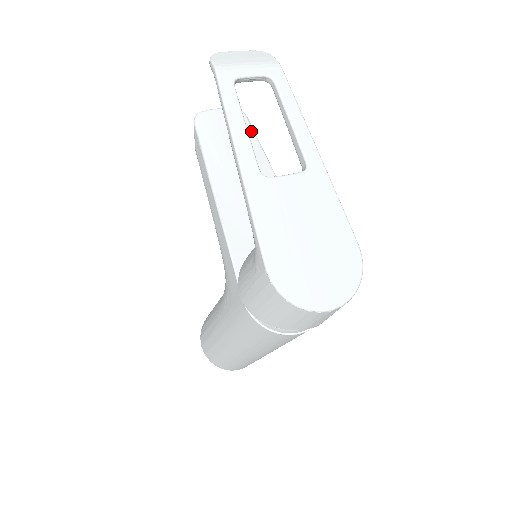
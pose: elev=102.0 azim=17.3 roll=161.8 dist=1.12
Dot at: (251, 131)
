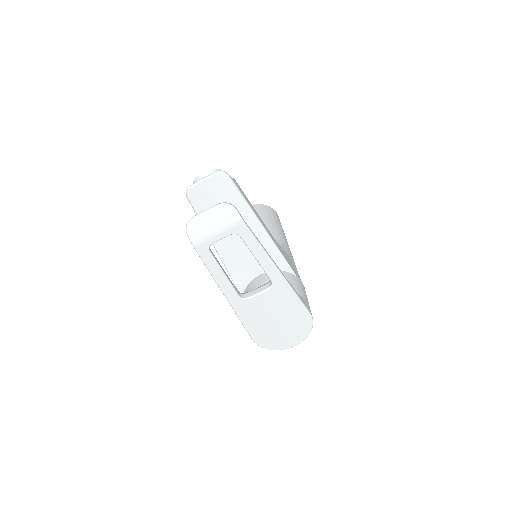
Dot at: (234, 190)
